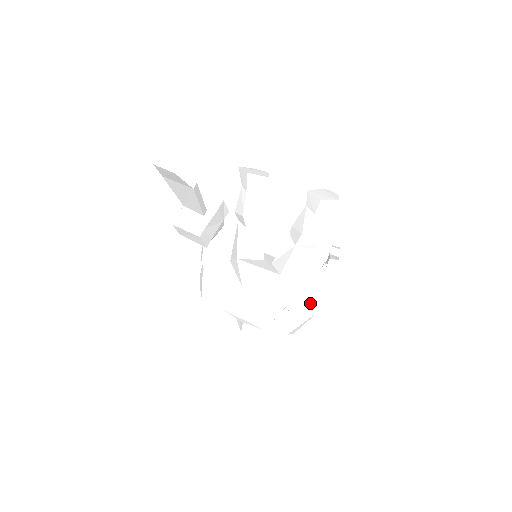
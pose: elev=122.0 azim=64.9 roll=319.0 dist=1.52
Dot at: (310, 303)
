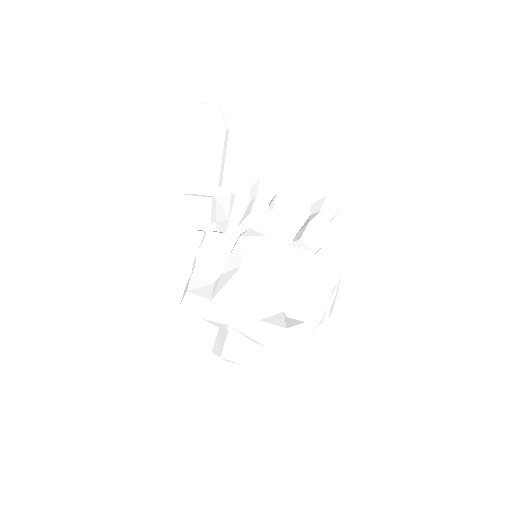
Dot at: (313, 305)
